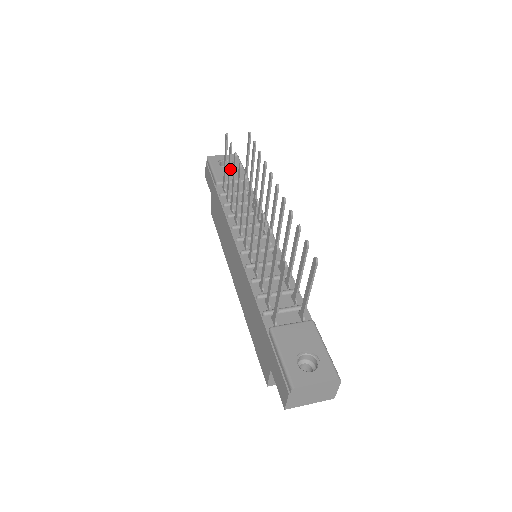
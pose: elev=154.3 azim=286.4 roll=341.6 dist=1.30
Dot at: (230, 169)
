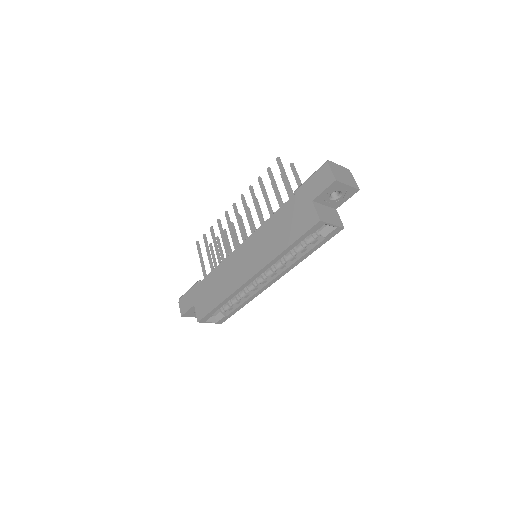
Dot at: occluded
